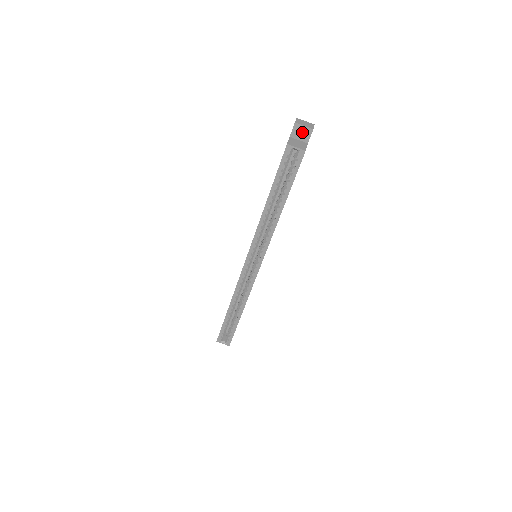
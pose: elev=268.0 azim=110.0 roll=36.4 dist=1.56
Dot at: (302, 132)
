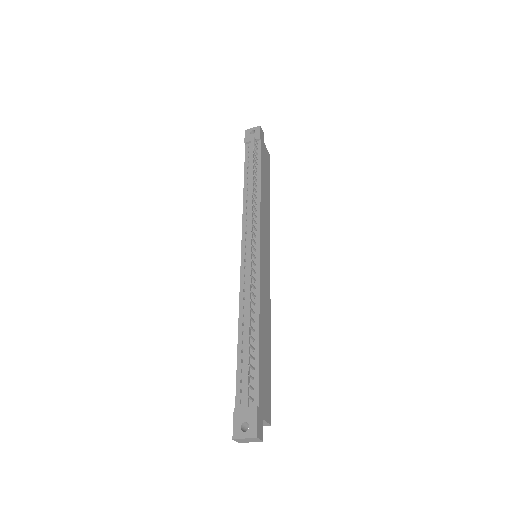
Dot at: (246, 423)
